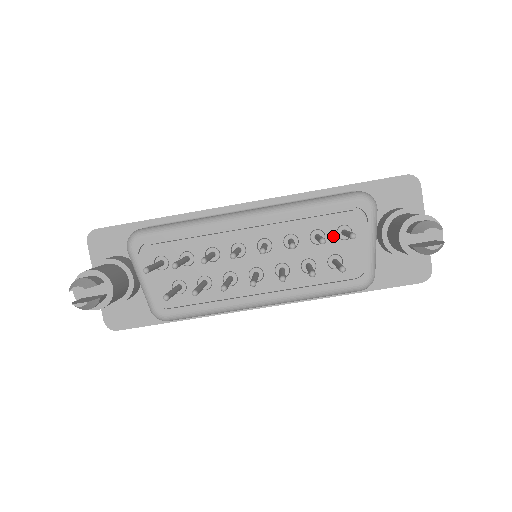
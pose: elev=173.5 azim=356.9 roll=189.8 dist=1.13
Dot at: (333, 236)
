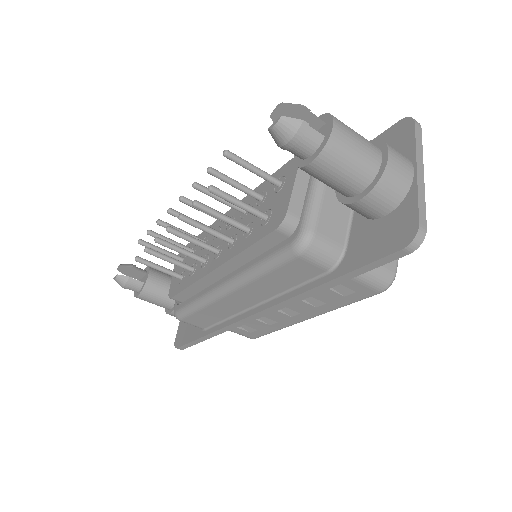
Dot at: (271, 192)
